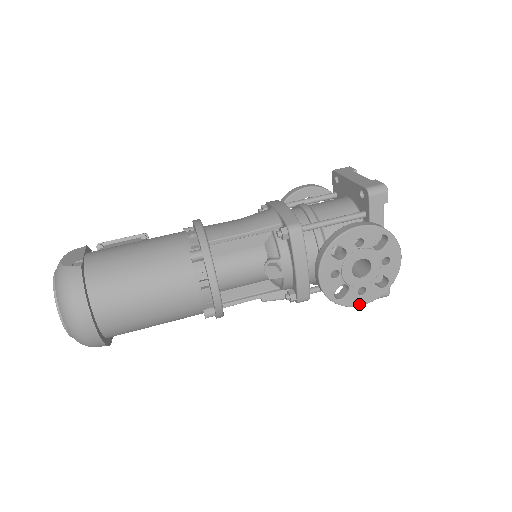
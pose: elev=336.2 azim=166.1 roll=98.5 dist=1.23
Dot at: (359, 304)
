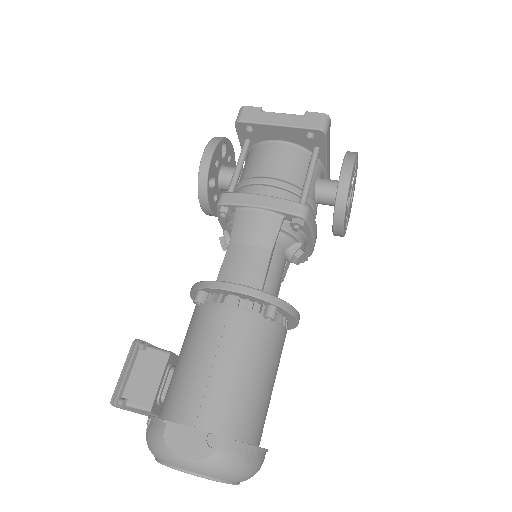
Dot at: occluded
